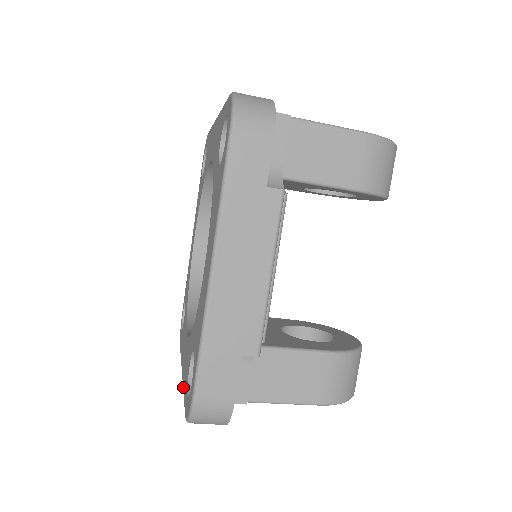
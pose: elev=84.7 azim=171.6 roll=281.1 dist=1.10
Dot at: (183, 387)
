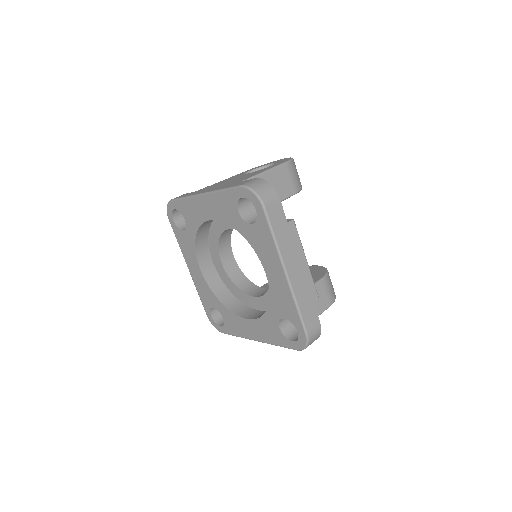
Dot at: (272, 343)
